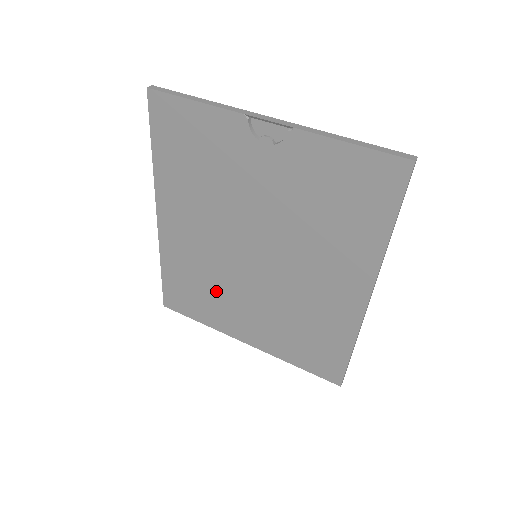
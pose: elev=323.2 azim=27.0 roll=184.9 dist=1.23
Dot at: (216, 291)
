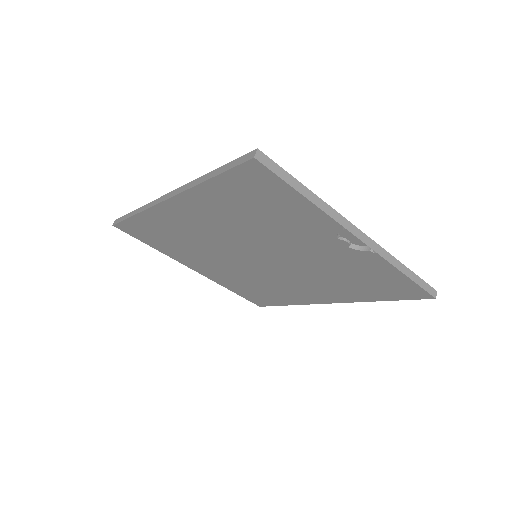
Dot at: (192, 249)
